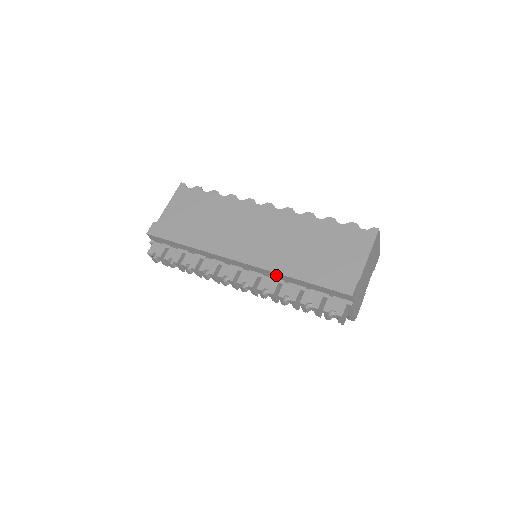
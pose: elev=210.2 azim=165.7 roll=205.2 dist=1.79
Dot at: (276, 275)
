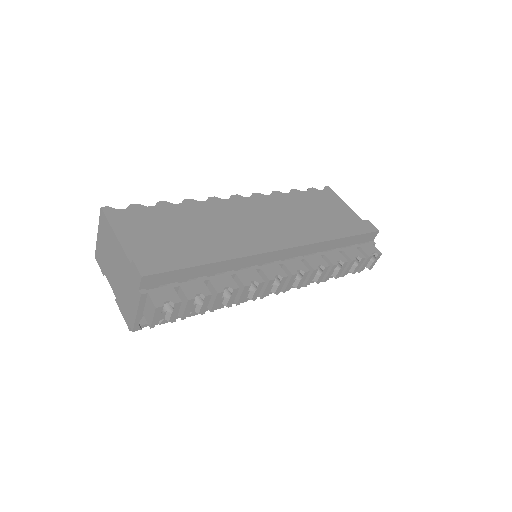
Dot at: (319, 247)
